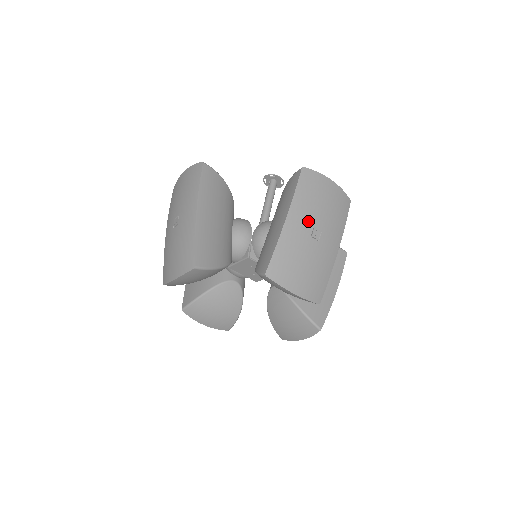
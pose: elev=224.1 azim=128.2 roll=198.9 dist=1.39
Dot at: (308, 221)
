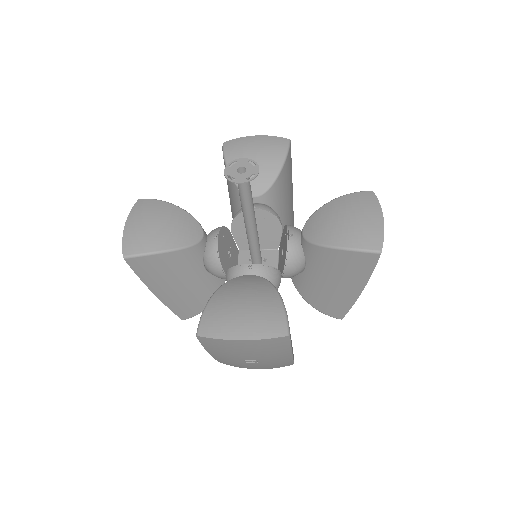
Dot at: (234, 359)
